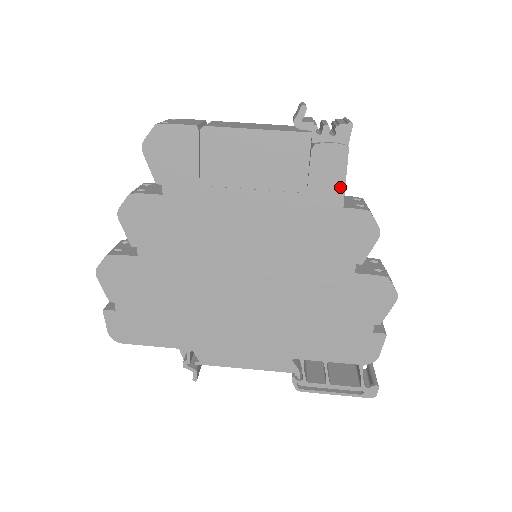
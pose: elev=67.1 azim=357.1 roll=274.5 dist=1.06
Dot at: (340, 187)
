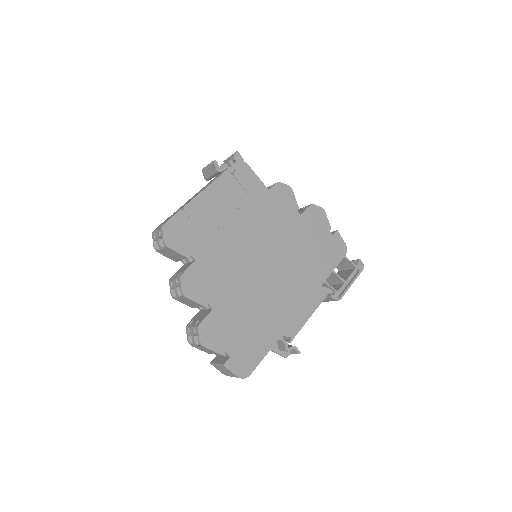
Dot at: (259, 182)
